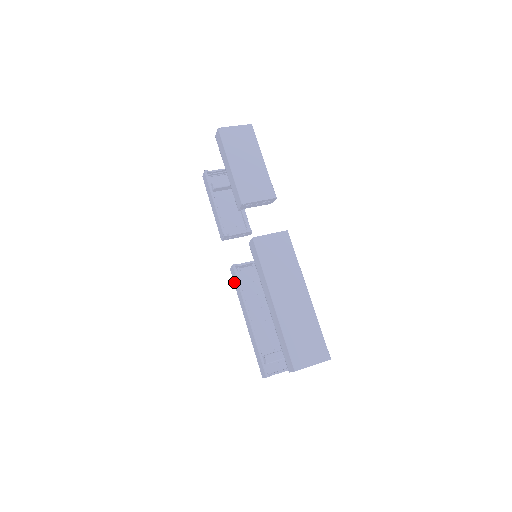
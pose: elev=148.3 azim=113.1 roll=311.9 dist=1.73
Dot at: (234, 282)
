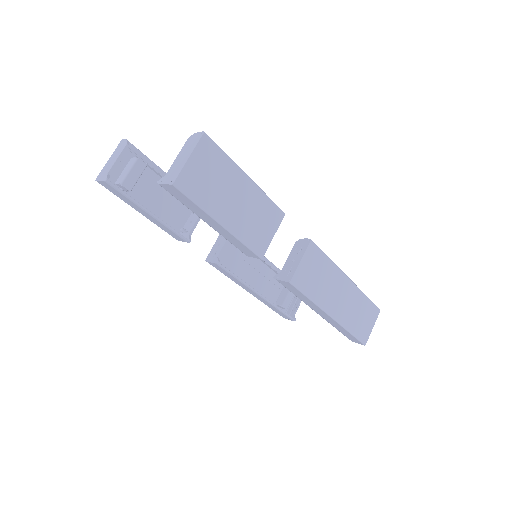
Dot at: occluded
